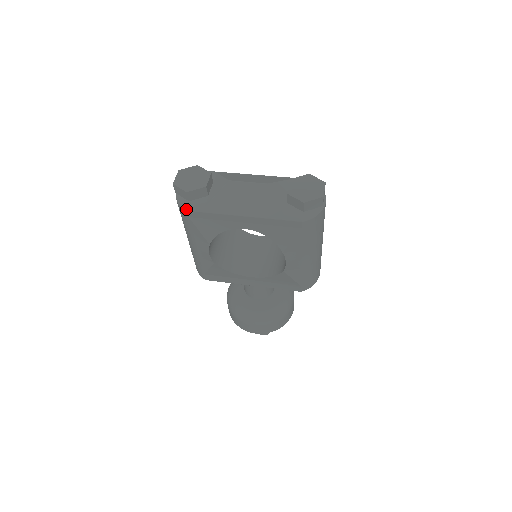
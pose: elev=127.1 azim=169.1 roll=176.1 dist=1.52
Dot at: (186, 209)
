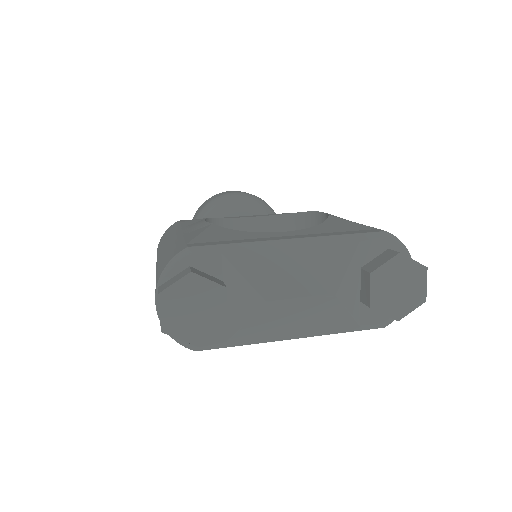
Dot at: (194, 350)
